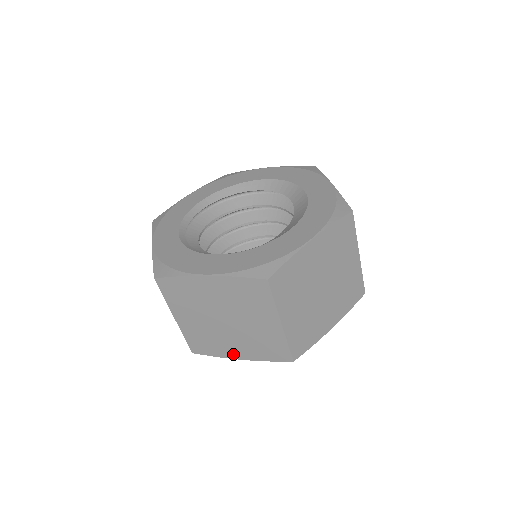
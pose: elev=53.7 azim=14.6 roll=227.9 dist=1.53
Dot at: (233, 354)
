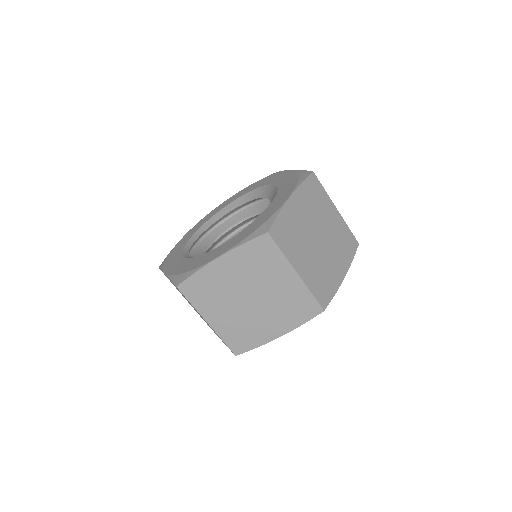
Dot at: (271, 335)
